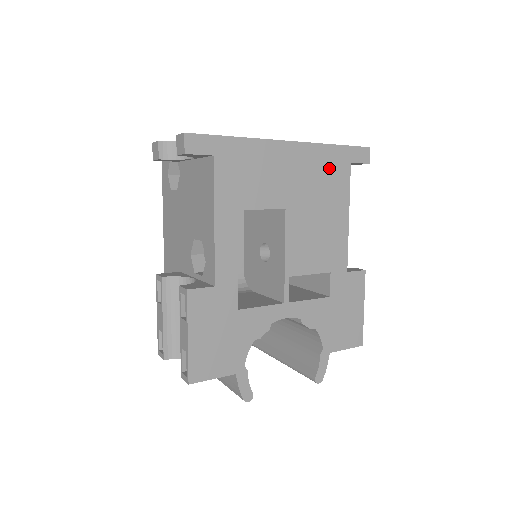
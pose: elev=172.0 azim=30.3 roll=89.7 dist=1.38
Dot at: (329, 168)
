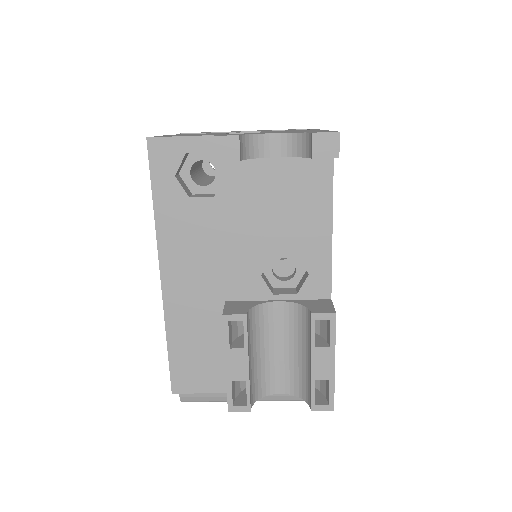
Dot at: occluded
